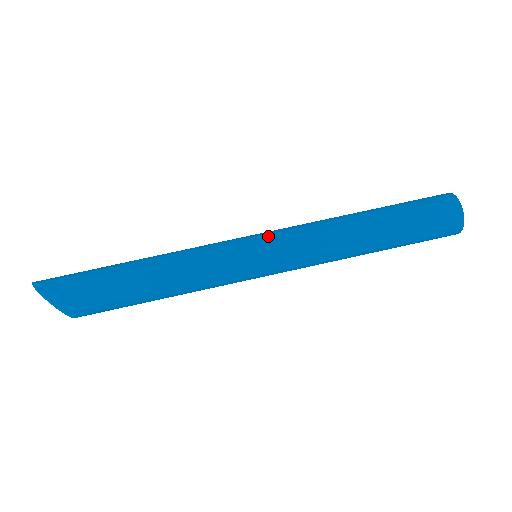
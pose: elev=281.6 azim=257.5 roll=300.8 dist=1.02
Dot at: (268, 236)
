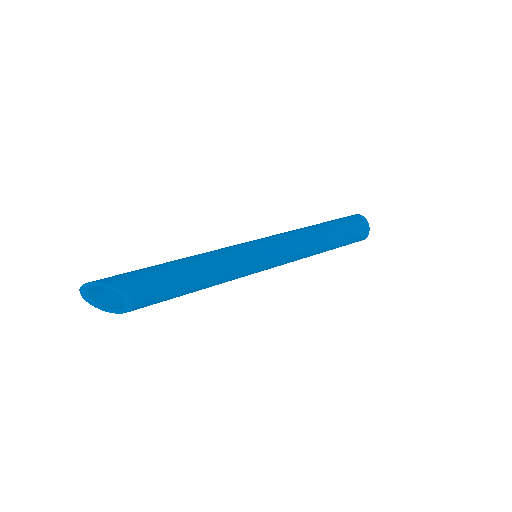
Dot at: (267, 240)
